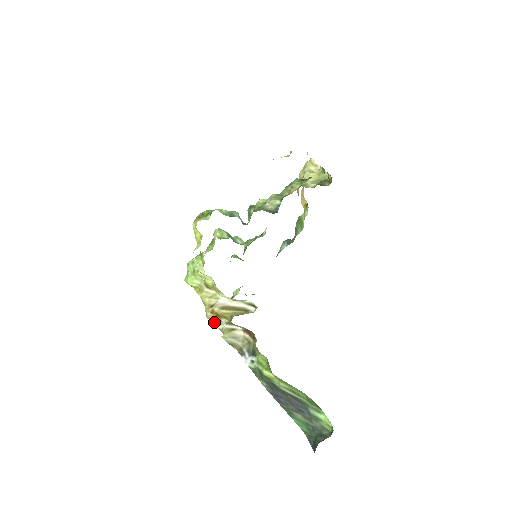
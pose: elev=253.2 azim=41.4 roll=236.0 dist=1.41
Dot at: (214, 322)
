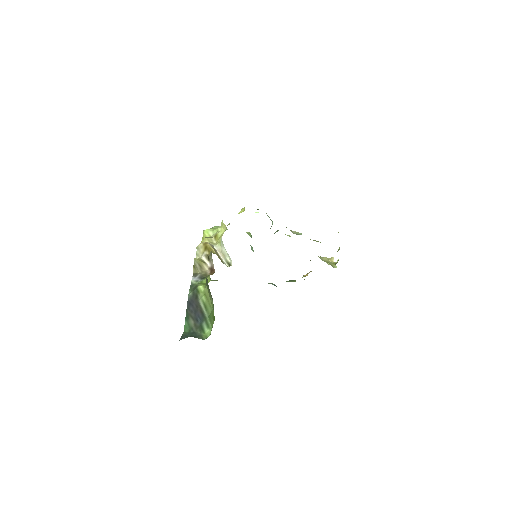
Dot at: (198, 252)
